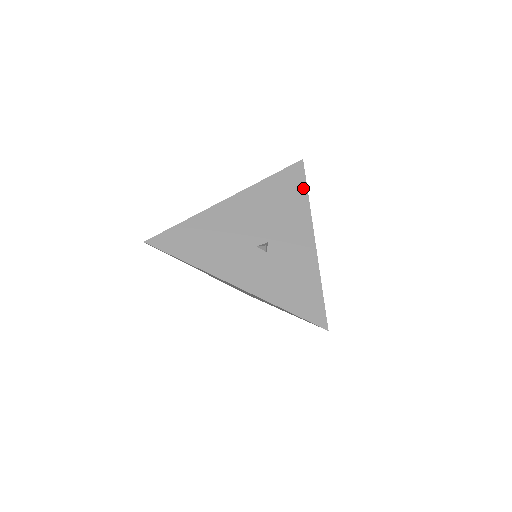
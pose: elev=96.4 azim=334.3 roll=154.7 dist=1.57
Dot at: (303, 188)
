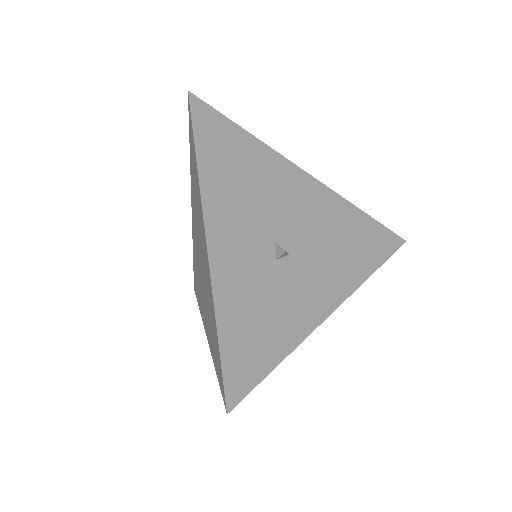
Dot at: (377, 261)
